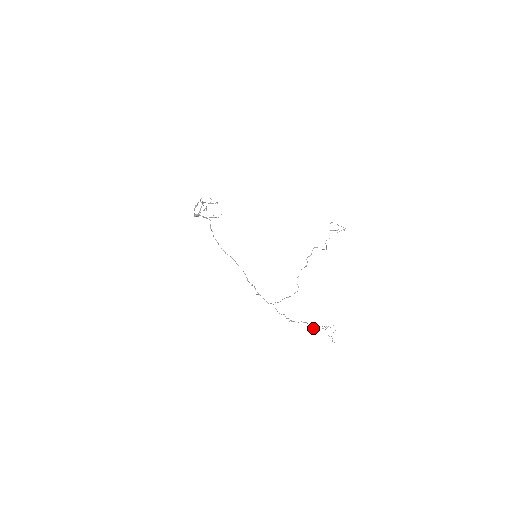
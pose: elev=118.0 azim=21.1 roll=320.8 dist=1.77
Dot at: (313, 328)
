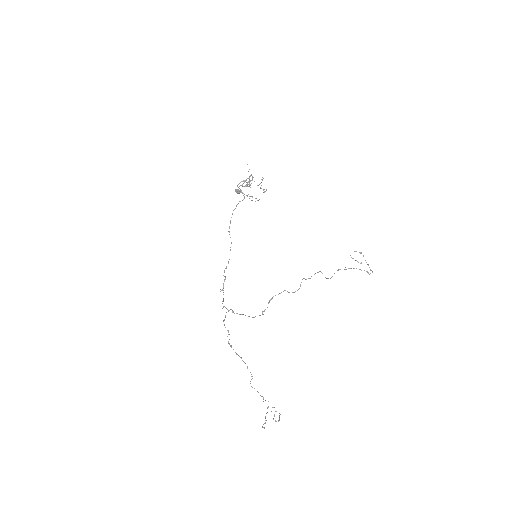
Dot at: occluded
